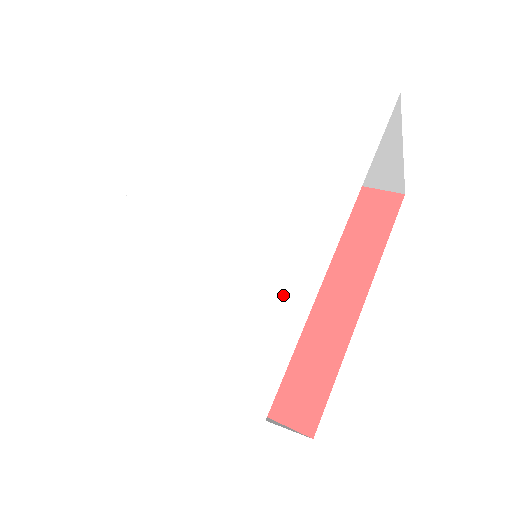
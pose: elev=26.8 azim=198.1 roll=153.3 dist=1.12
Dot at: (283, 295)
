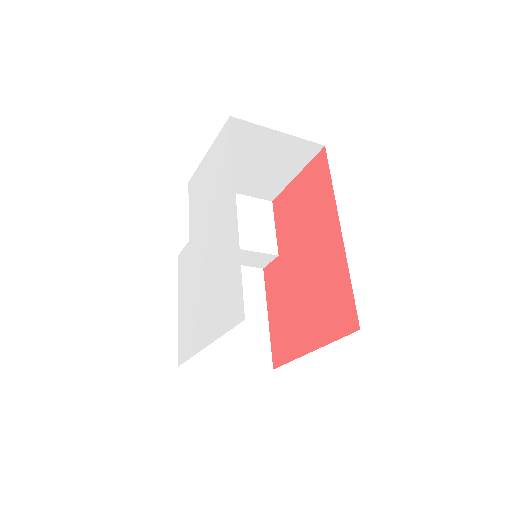
Dot at: (231, 257)
